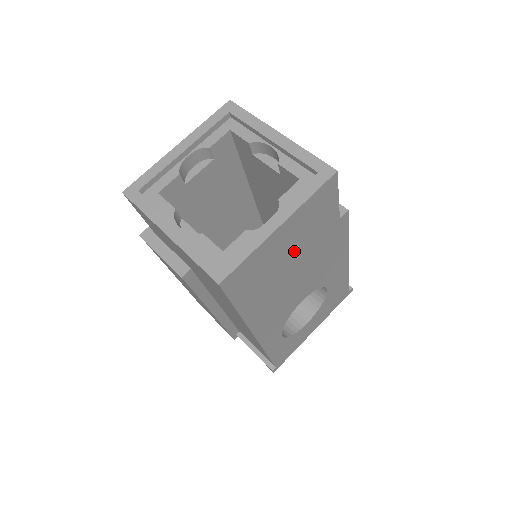
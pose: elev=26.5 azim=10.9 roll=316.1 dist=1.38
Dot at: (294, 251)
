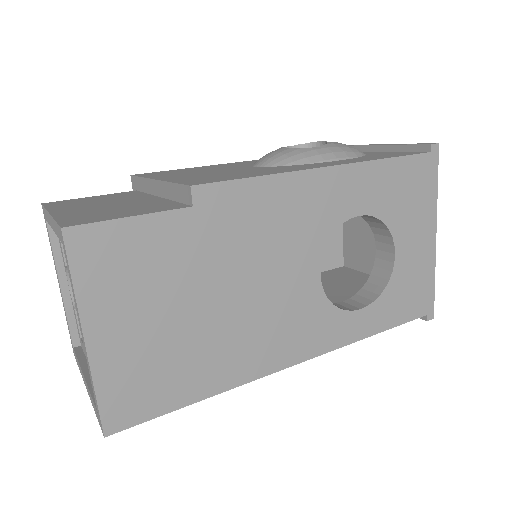
Dot at: (173, 305)
